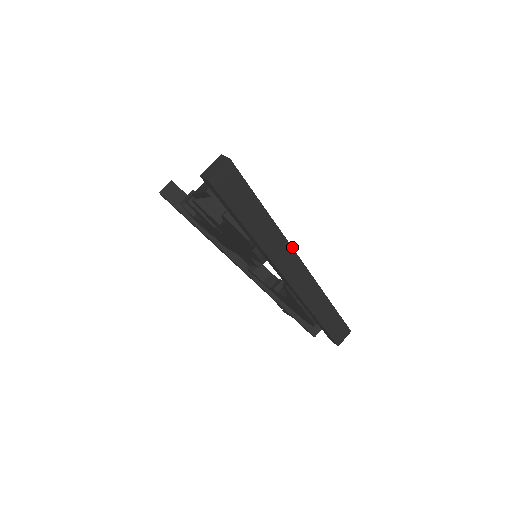
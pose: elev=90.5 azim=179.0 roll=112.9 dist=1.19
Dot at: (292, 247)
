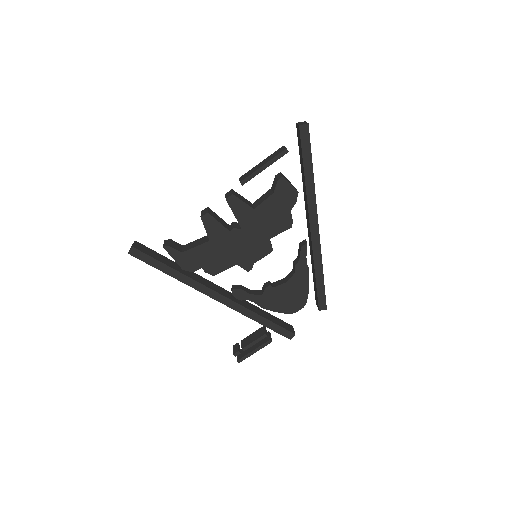
Dot at: occluded
